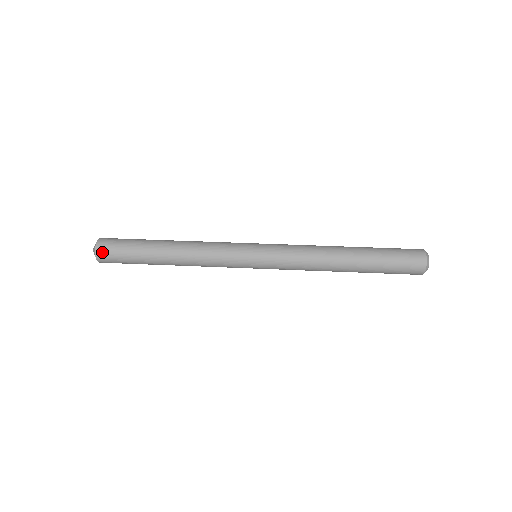
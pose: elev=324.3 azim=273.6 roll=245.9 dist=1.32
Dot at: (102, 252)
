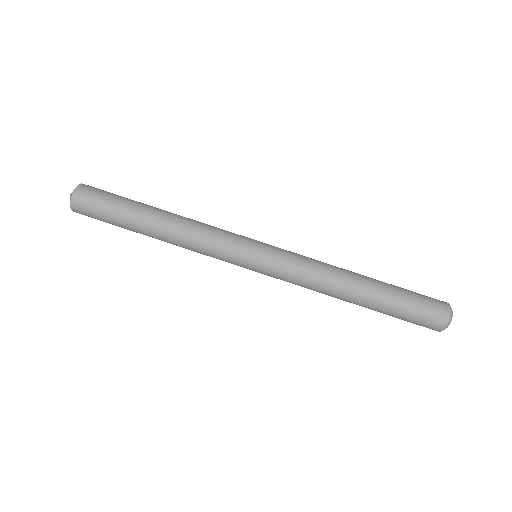
Dot at: occluded
